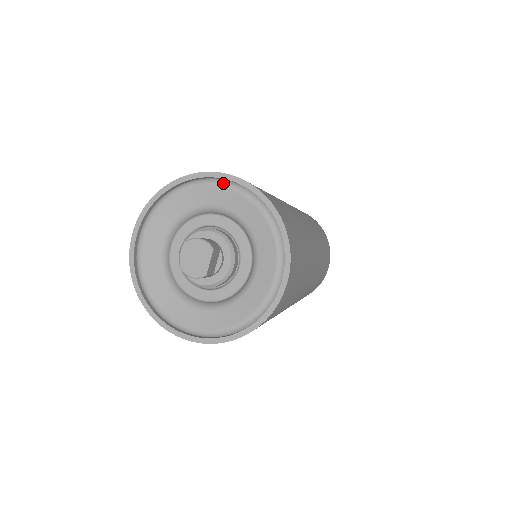
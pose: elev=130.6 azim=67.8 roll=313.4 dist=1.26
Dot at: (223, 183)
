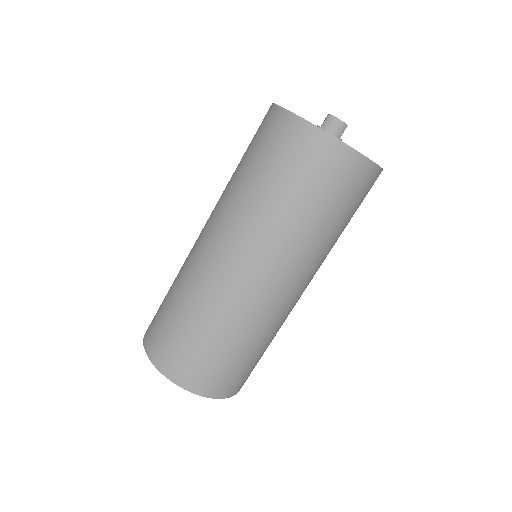
Dot at: occluded
